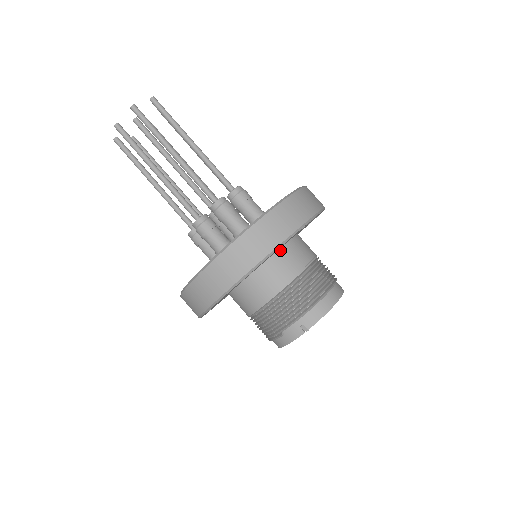
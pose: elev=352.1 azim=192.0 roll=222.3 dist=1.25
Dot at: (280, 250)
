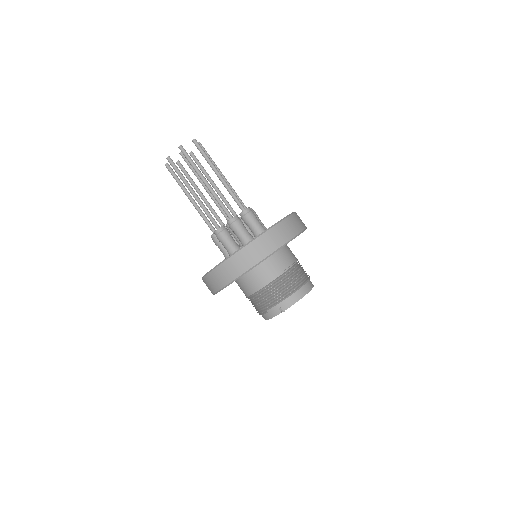
Dot at: (270, 256)
